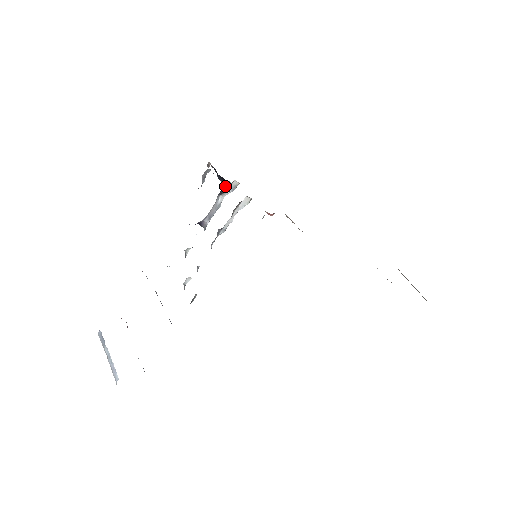
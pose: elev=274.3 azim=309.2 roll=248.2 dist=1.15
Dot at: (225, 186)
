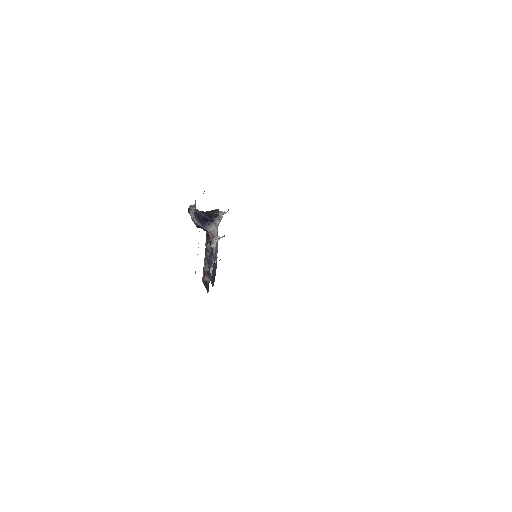
Dot at: (214, 213)
